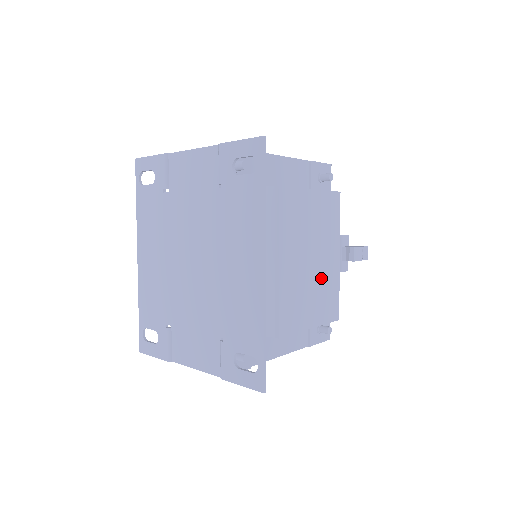
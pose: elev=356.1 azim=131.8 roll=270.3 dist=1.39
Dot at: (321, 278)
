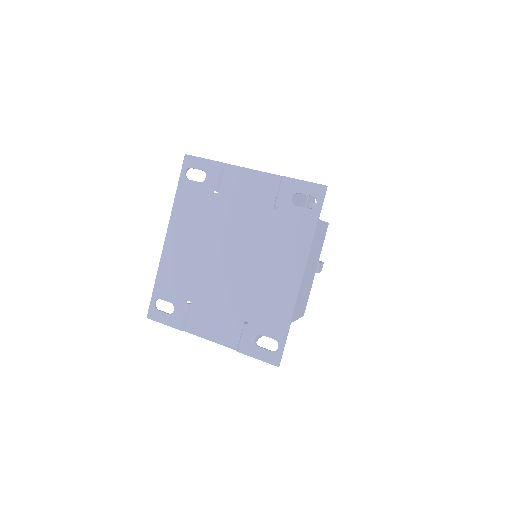
Dot at: (307, 285)
